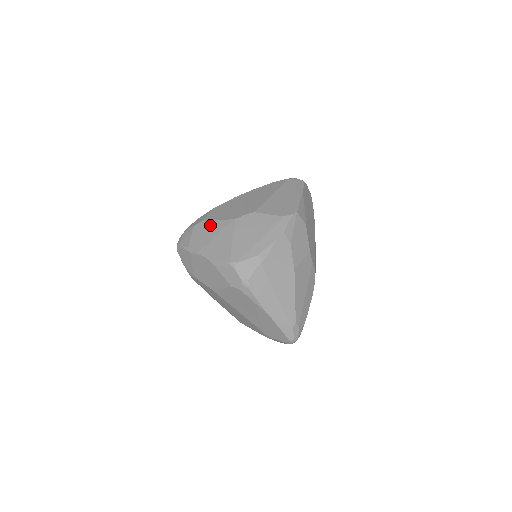
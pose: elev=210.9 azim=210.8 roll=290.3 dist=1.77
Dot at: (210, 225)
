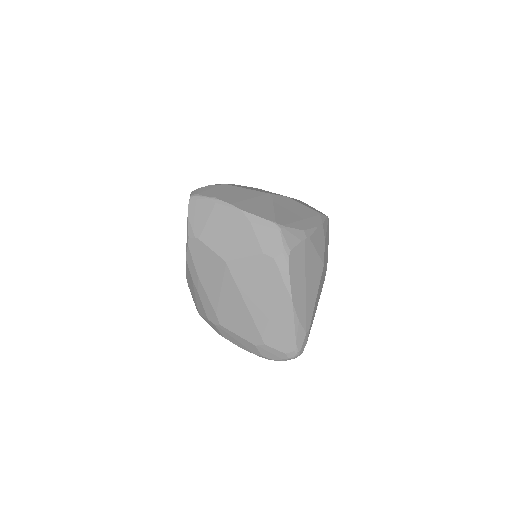
Dot at: (240, 189)
